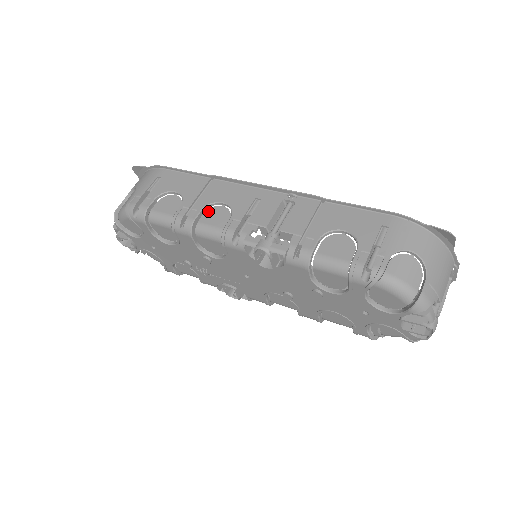
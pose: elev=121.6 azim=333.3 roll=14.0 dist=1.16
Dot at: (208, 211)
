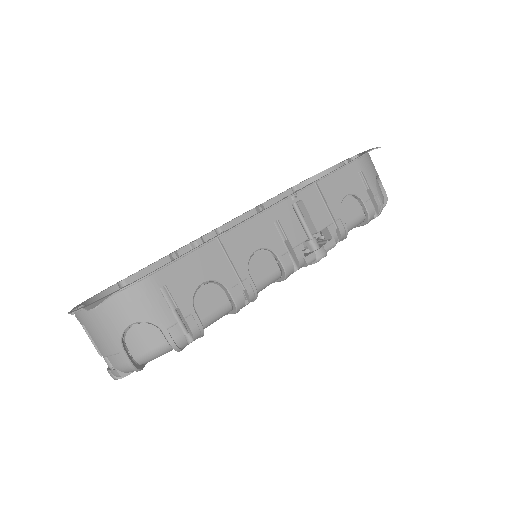
Dot at: (251, 269)
